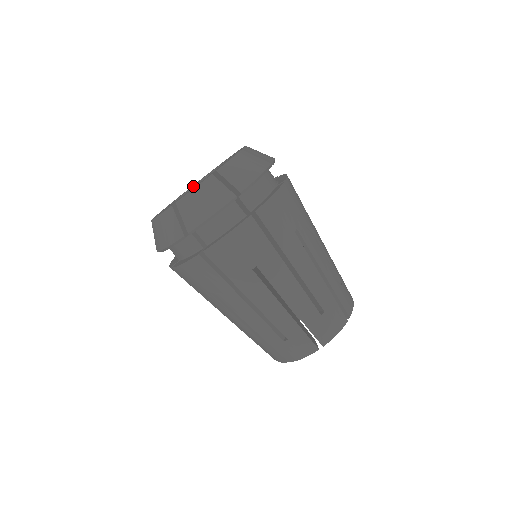
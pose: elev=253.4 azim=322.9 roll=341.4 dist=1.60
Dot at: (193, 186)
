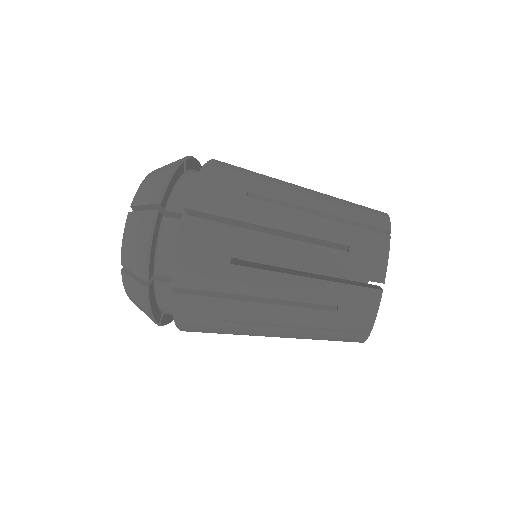
Dot at: occluded
